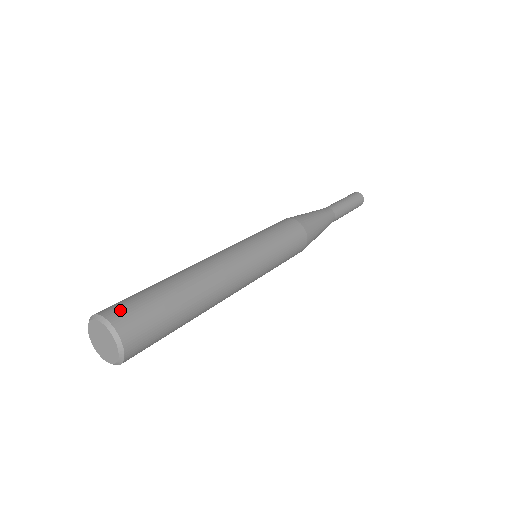
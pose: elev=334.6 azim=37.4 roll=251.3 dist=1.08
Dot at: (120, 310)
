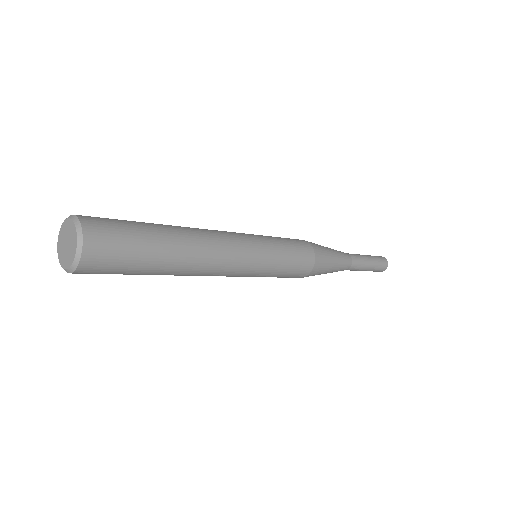
Dot at: occluded
